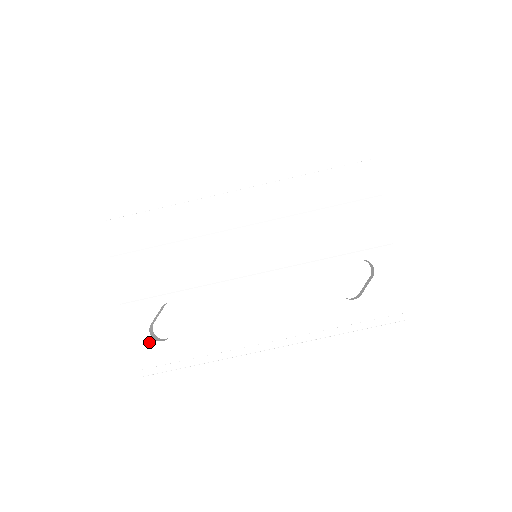
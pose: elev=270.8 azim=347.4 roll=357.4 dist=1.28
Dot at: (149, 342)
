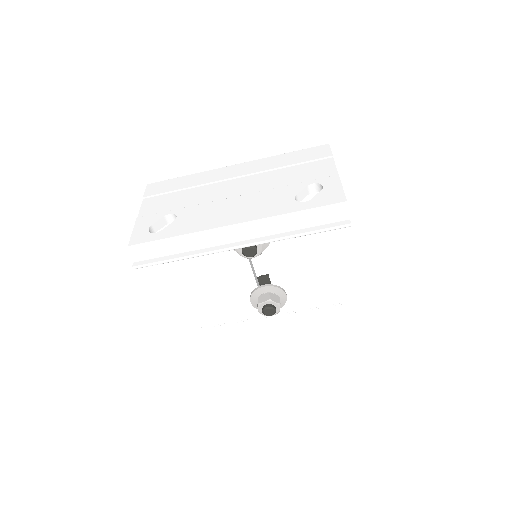
Dot at: (146, 234)
